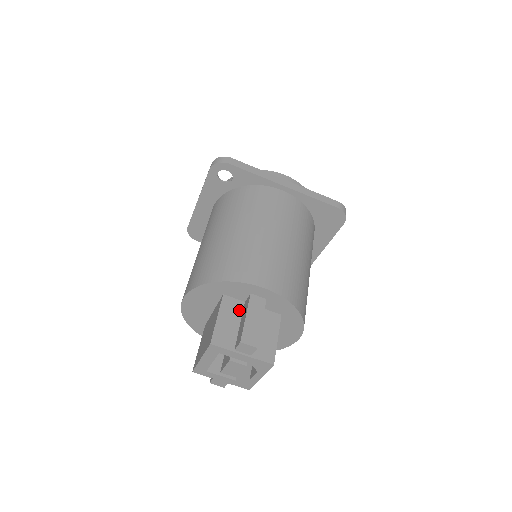
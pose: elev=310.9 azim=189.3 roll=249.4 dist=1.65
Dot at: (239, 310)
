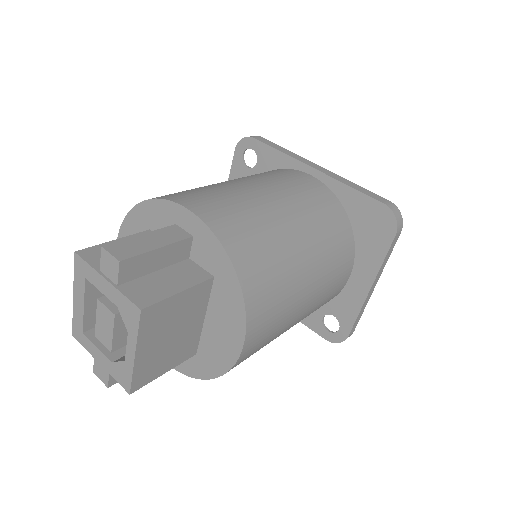
Dot at: occluded
